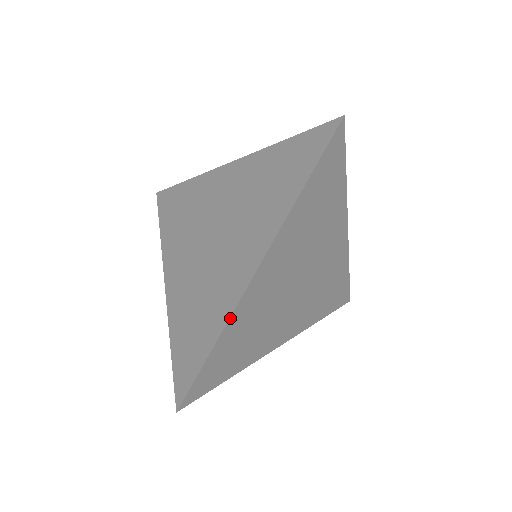
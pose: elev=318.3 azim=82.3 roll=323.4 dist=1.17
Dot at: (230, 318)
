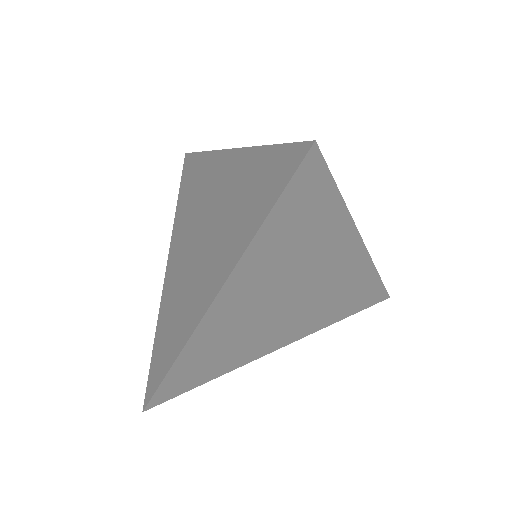
Dot at: (185, 345)
